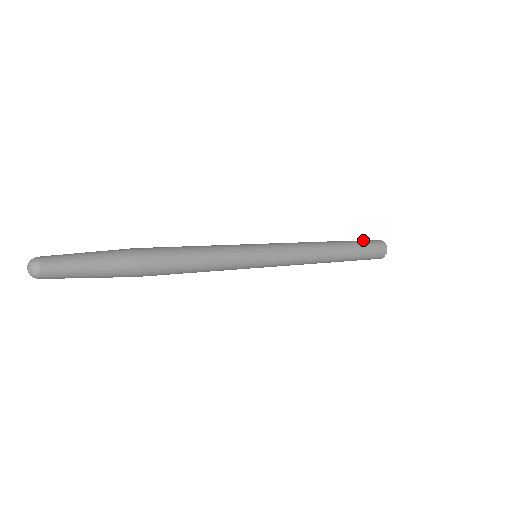
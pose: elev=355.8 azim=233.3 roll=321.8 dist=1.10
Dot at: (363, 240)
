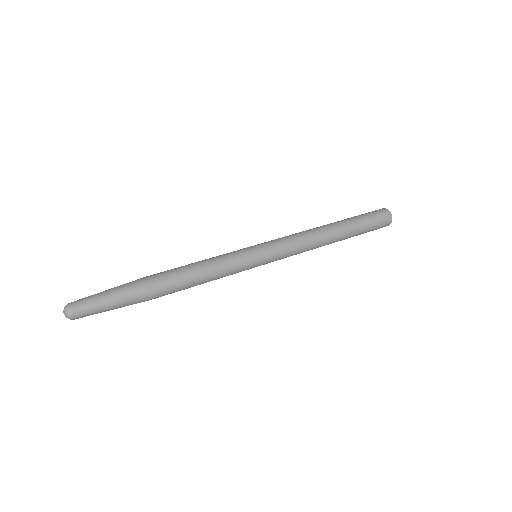
Dot at: (367, 214)
